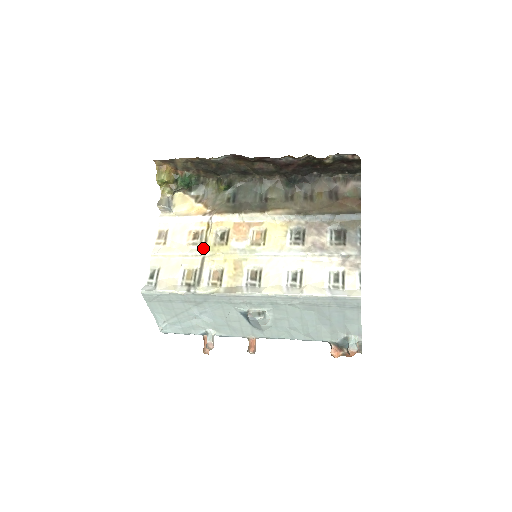
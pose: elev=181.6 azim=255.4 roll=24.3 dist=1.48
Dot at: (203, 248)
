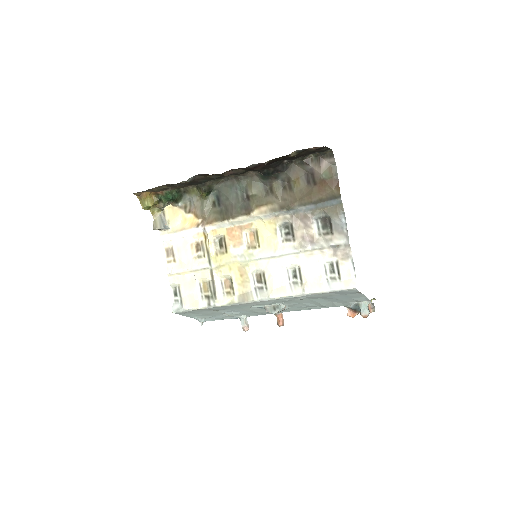
Dot at: (208, 260)
